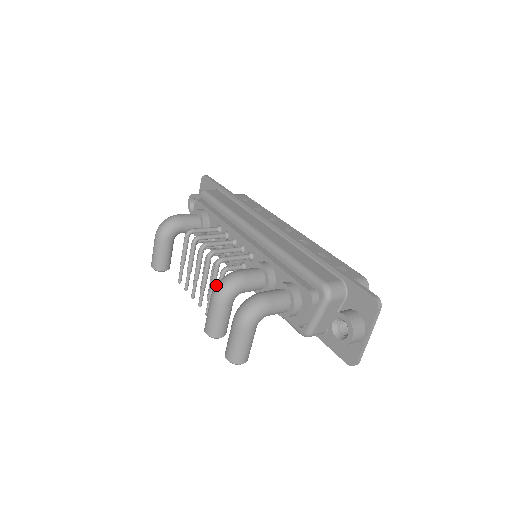
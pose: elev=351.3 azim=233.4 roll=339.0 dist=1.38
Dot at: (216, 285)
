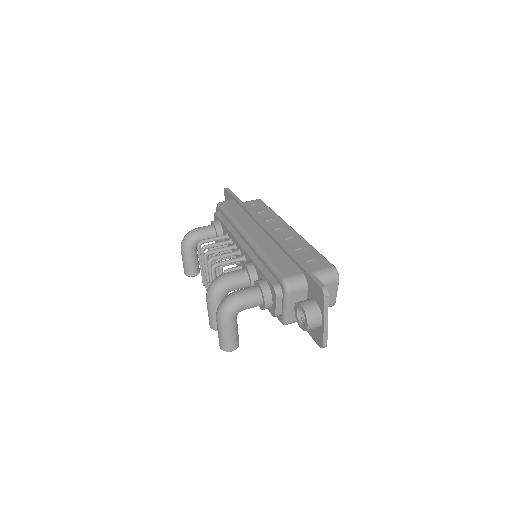
Dot at: (208, 287)
